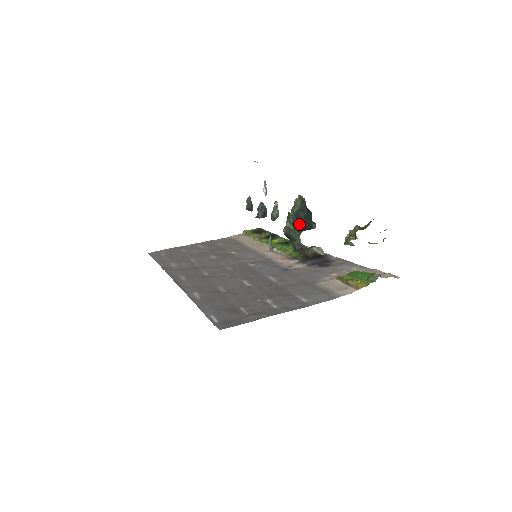
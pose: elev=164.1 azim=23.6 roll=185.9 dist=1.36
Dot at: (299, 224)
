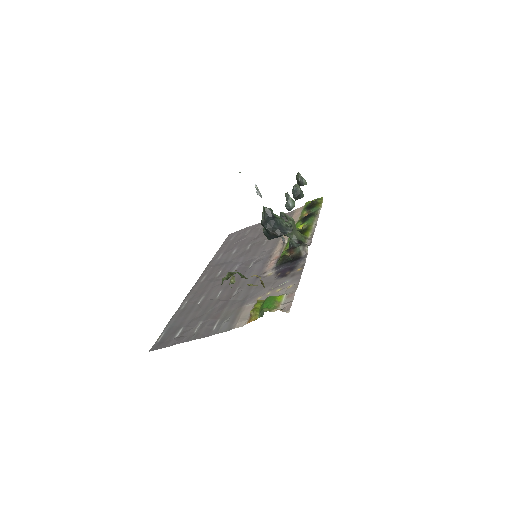
Dot at: (267, 234)
